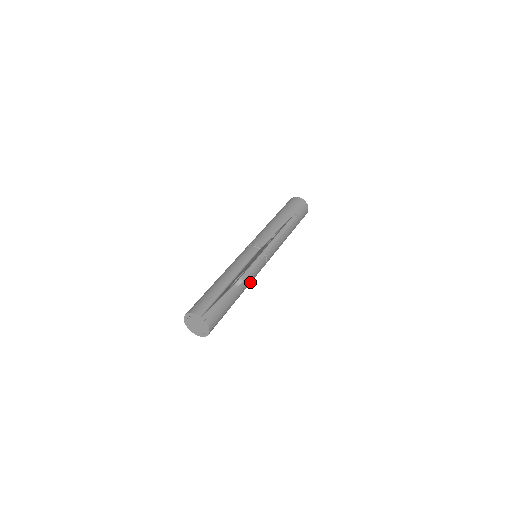
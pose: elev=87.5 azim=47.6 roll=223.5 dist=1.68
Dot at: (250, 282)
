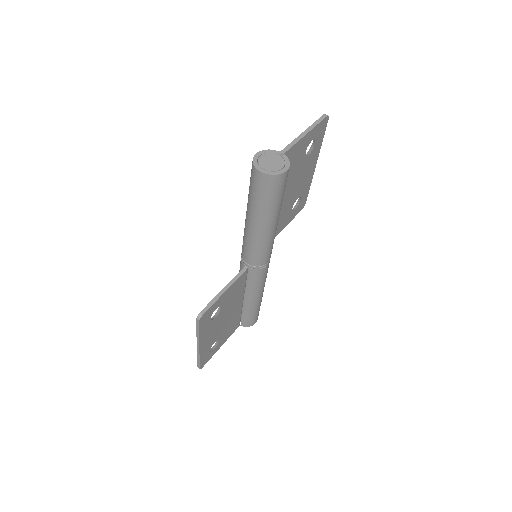
Dot at: (274, 235)
